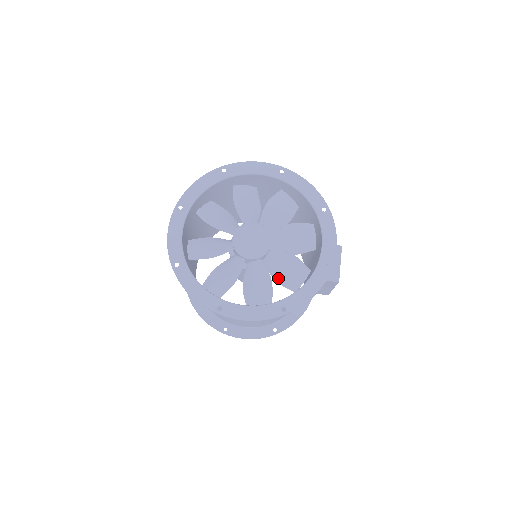
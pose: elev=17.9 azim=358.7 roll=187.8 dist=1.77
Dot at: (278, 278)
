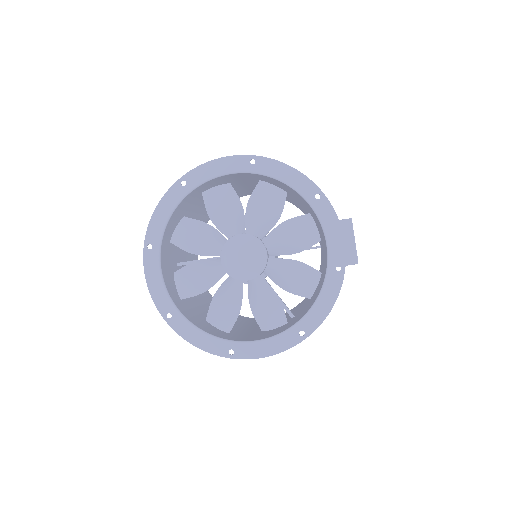
Dot at: (287, 288)
